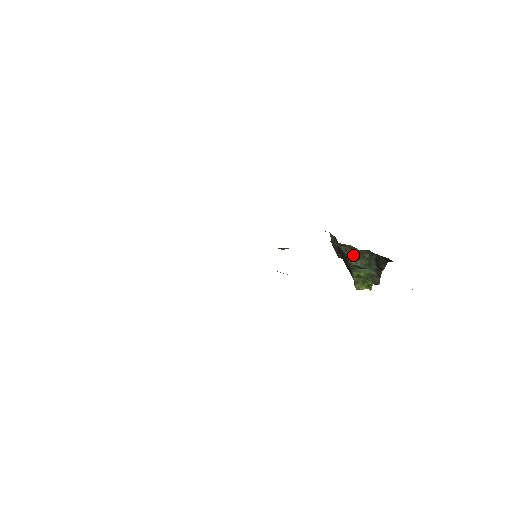
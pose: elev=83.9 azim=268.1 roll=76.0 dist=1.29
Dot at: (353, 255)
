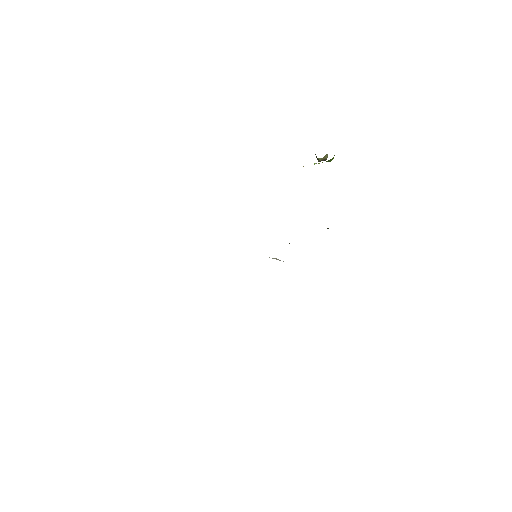
Dot at: occluded
